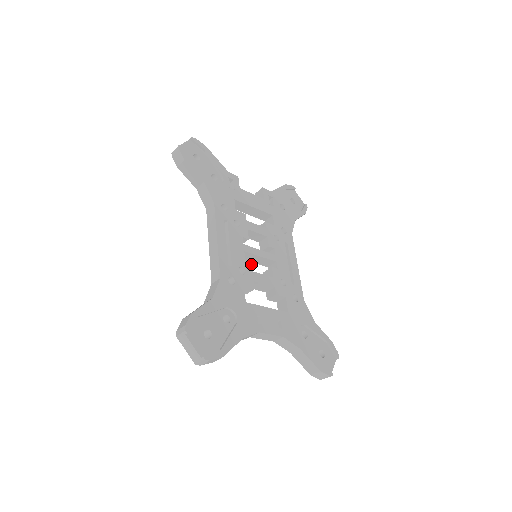
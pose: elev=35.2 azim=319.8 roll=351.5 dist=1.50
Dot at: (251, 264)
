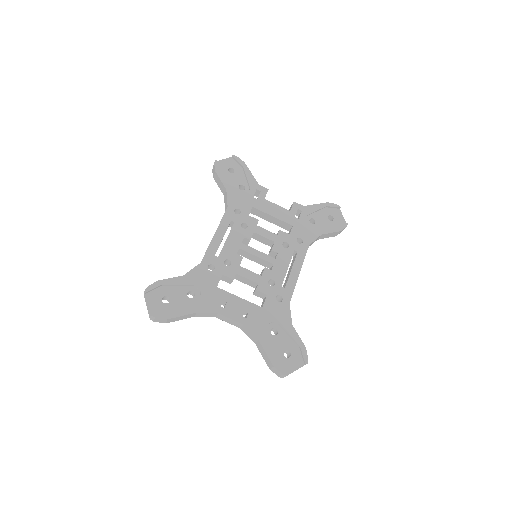
Dot at: (241, 260)
